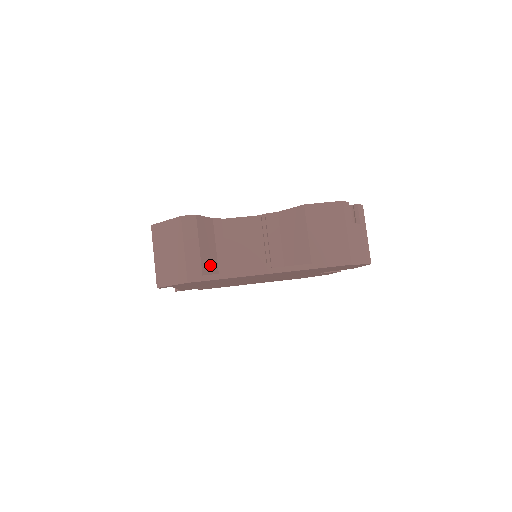
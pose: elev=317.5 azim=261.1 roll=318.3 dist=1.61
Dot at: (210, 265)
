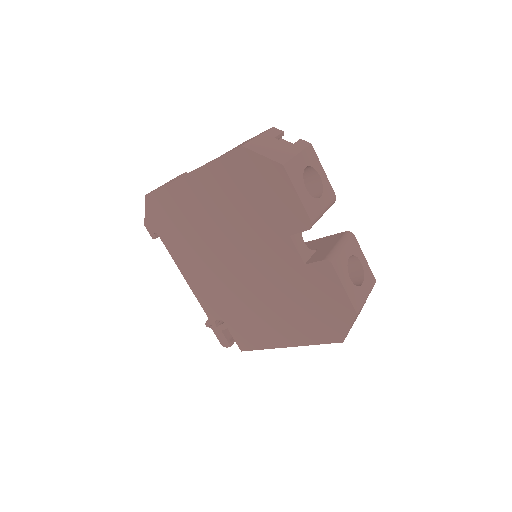
Dot at: occluded
